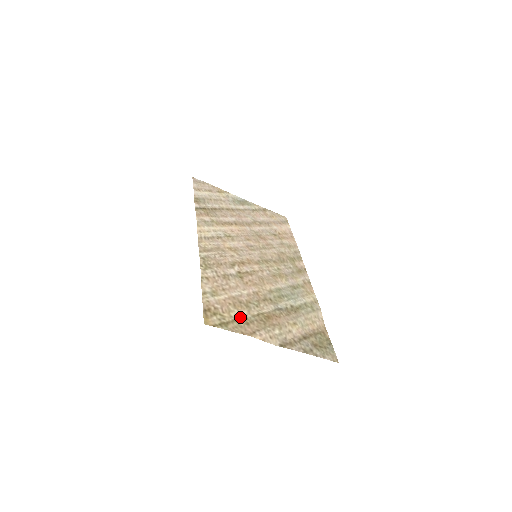
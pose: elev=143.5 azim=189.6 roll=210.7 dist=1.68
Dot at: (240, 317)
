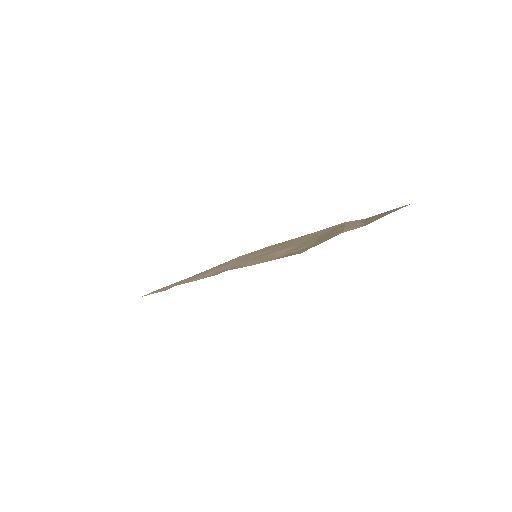
Dot at: occluded
